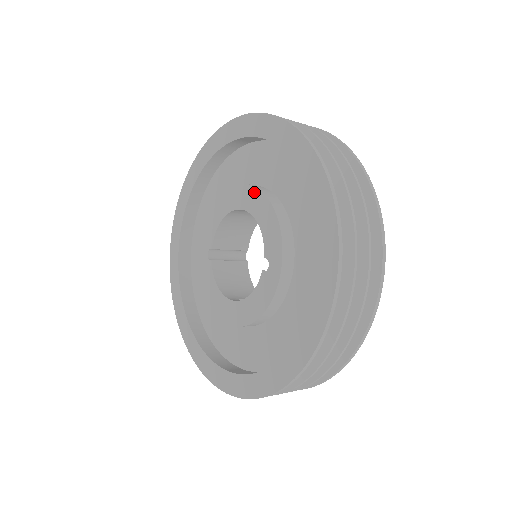
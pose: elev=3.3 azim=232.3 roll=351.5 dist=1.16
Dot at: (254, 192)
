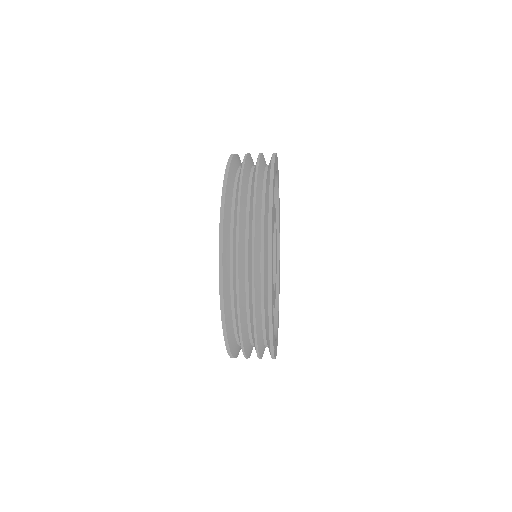
Dot at: occluded
